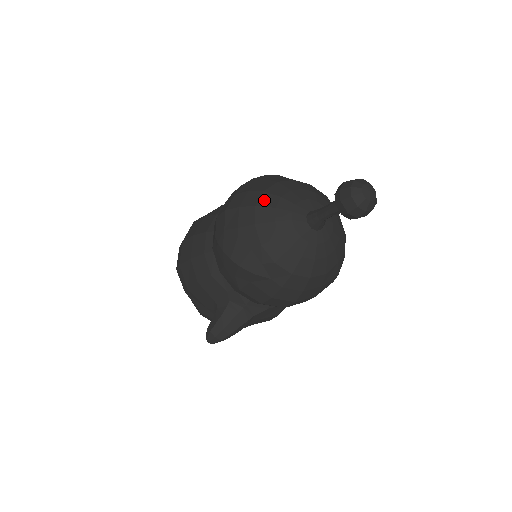
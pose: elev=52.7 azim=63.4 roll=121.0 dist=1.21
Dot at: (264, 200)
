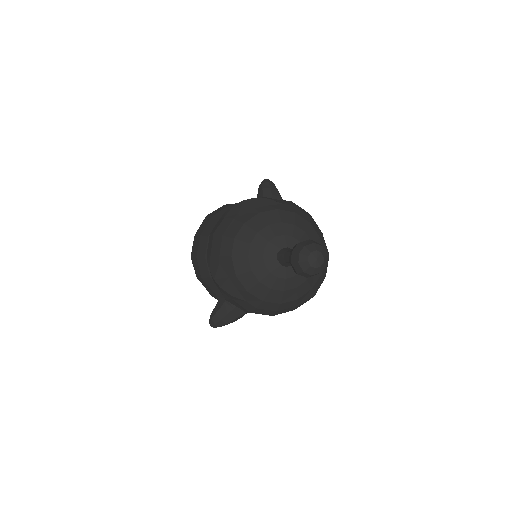
Dot at: (242, 234)
